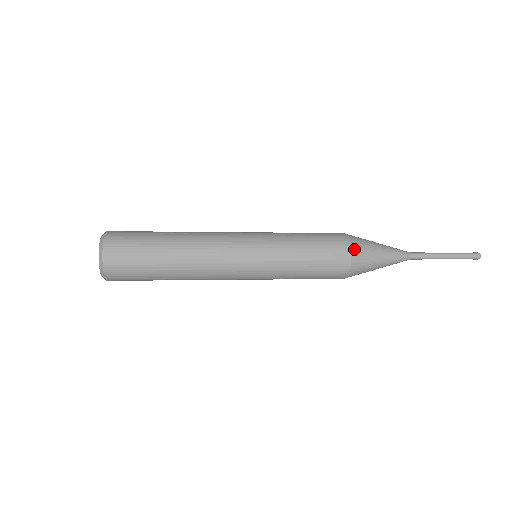
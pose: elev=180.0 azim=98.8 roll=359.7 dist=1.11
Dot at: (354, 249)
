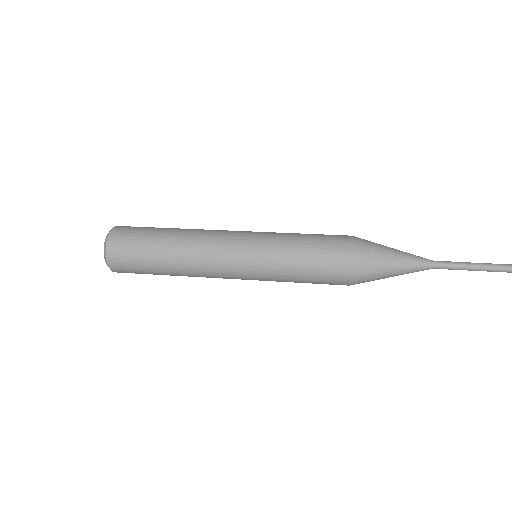
Dot at: (357, 249)
